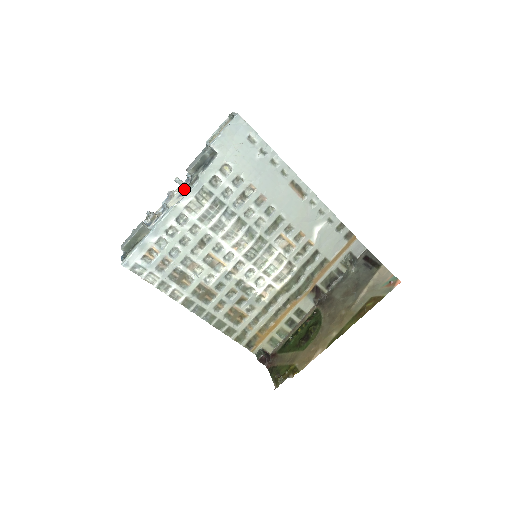
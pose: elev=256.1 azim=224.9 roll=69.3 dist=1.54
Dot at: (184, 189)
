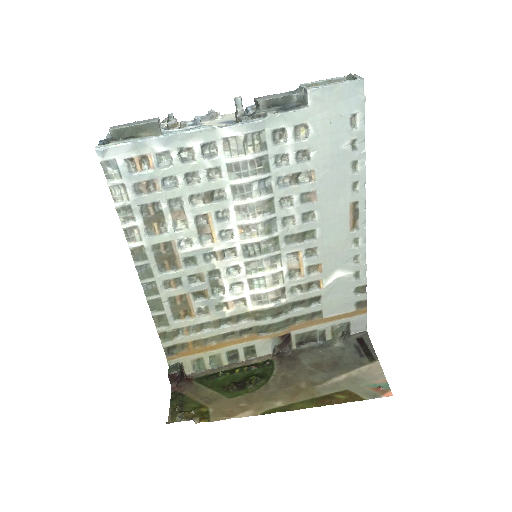
Dot at: (238, 117)
